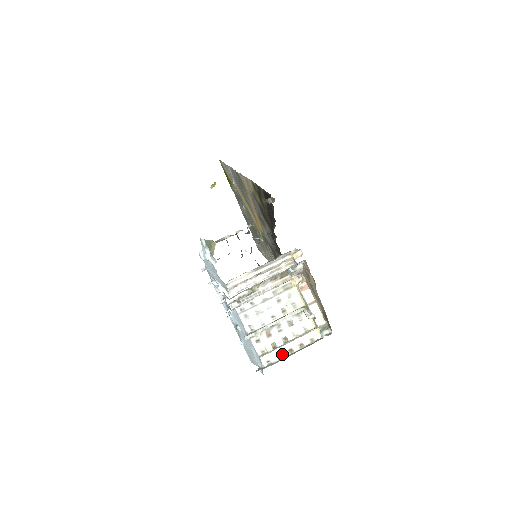
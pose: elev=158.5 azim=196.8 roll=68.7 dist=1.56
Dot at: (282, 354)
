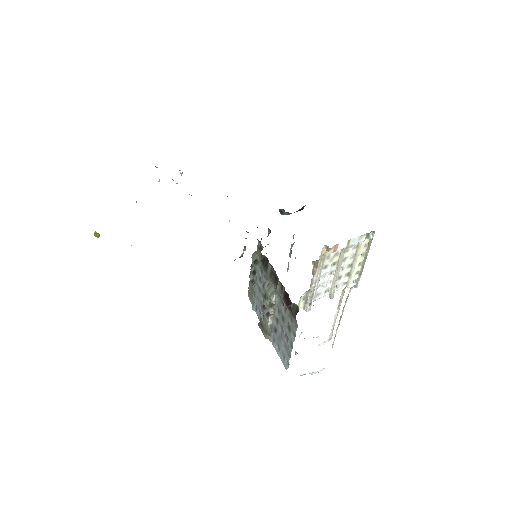
Dot at: (357, 271)
